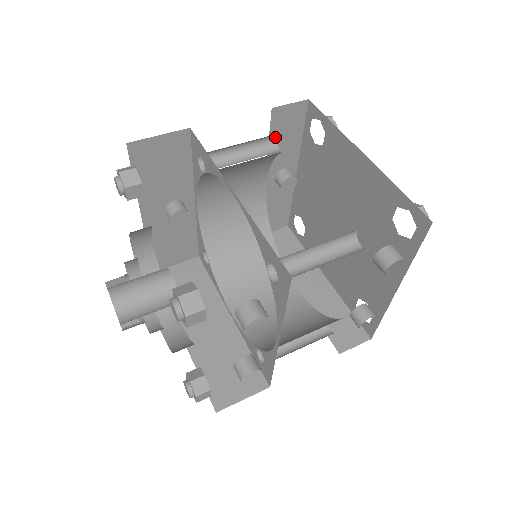
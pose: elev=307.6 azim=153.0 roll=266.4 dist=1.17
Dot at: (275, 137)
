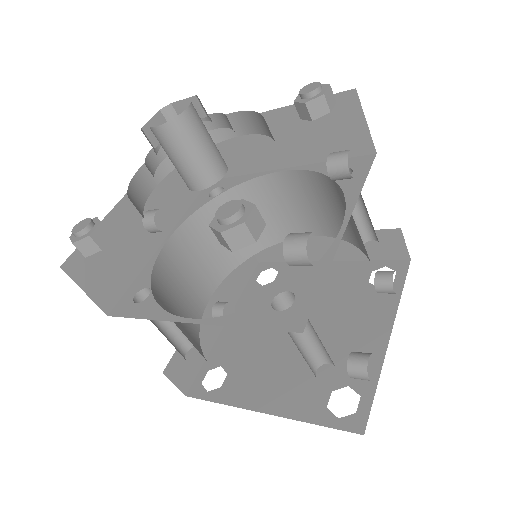
Dot at: occluded
